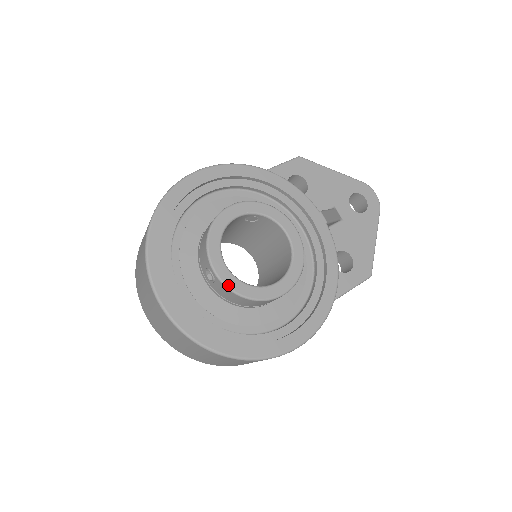
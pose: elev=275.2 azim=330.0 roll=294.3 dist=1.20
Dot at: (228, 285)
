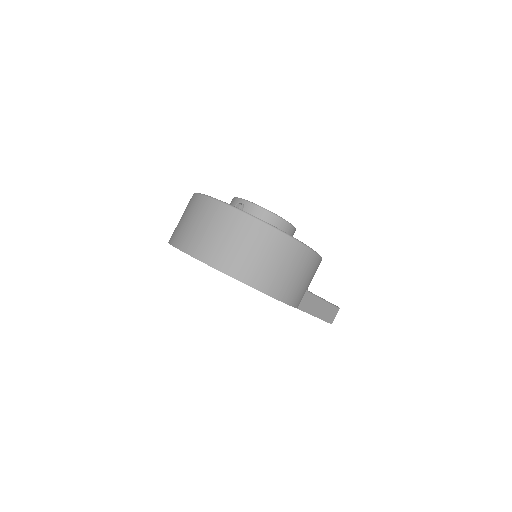
Dot at: (254, 203)
